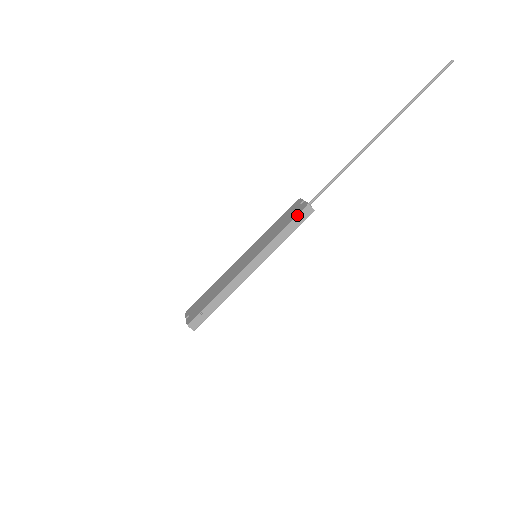
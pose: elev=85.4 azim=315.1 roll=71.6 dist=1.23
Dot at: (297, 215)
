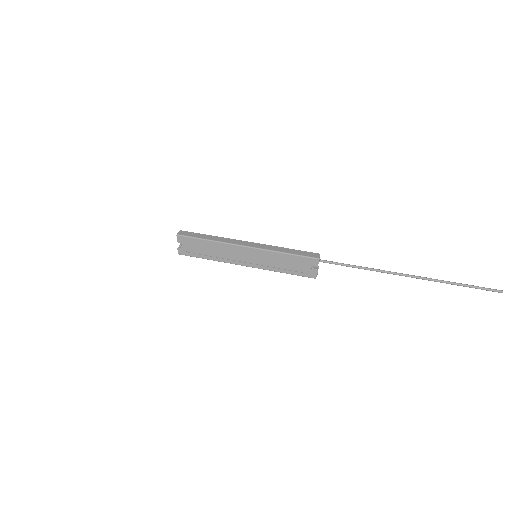
Dot at: (306, 251)
